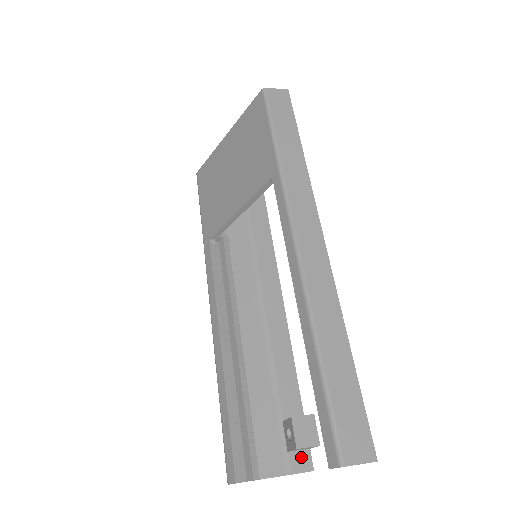
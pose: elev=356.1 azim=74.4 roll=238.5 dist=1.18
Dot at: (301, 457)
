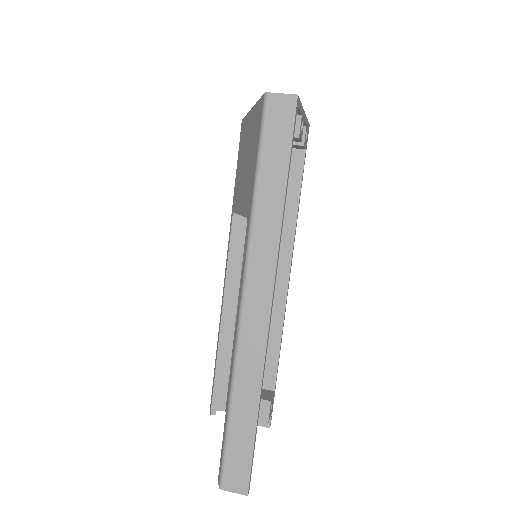
Dot at: occluded
